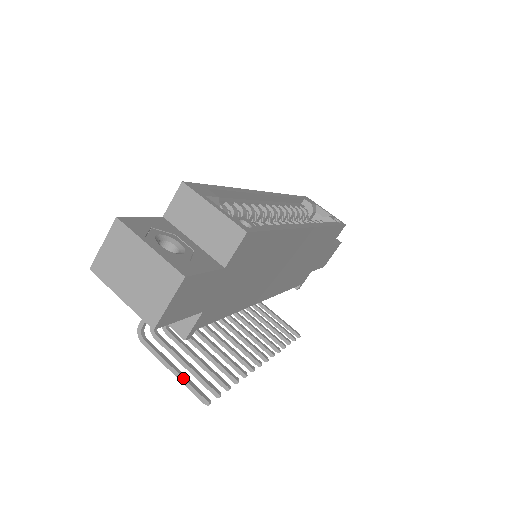
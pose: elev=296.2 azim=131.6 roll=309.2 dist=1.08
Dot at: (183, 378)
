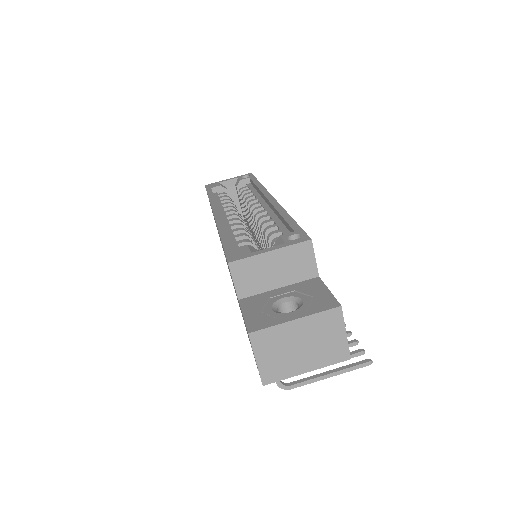
Dot at: (341, 370)
